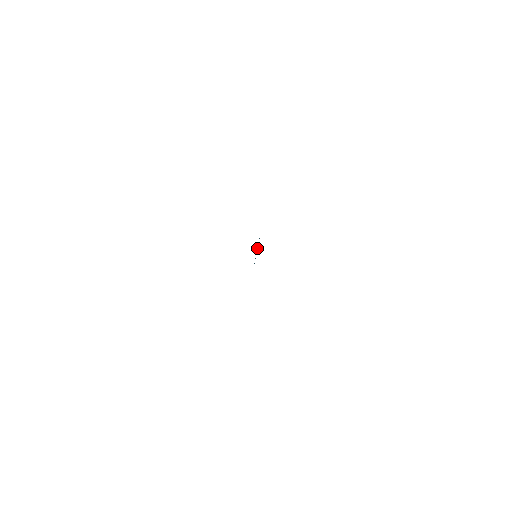
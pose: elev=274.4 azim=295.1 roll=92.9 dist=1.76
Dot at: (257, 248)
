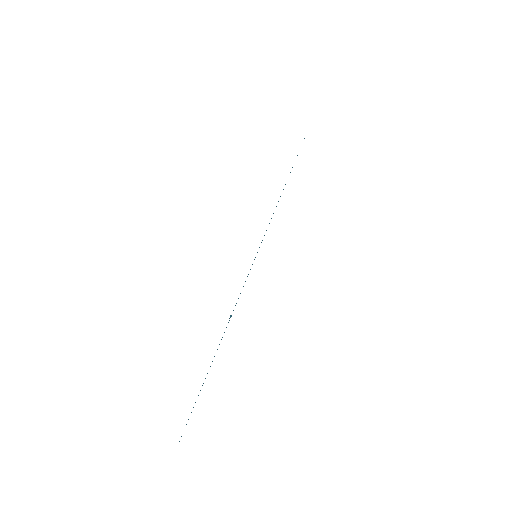
Dot at: occluded
